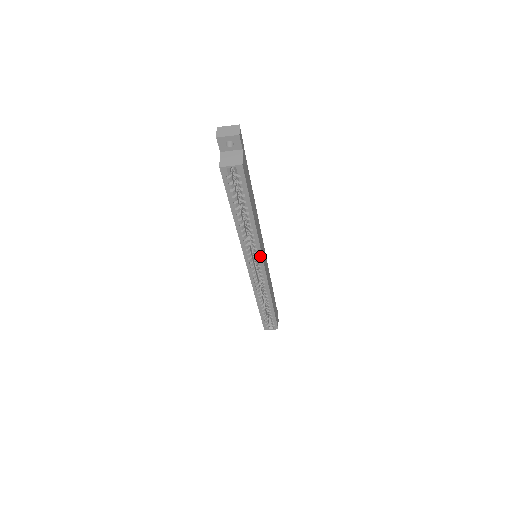
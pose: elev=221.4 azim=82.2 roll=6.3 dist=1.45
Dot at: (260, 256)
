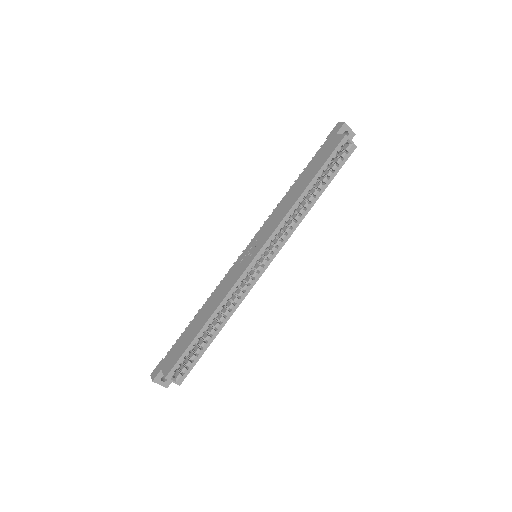
Dot at: (281, 246)
